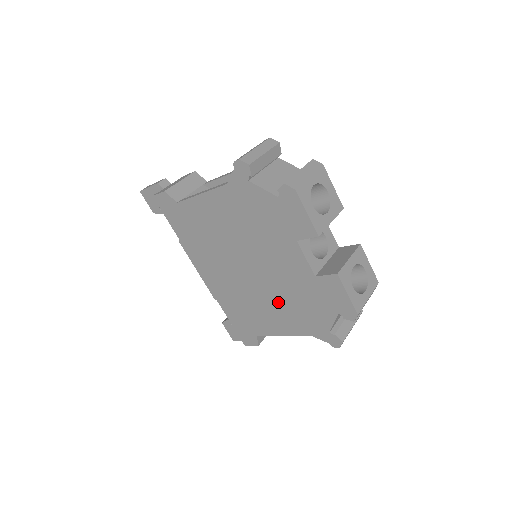
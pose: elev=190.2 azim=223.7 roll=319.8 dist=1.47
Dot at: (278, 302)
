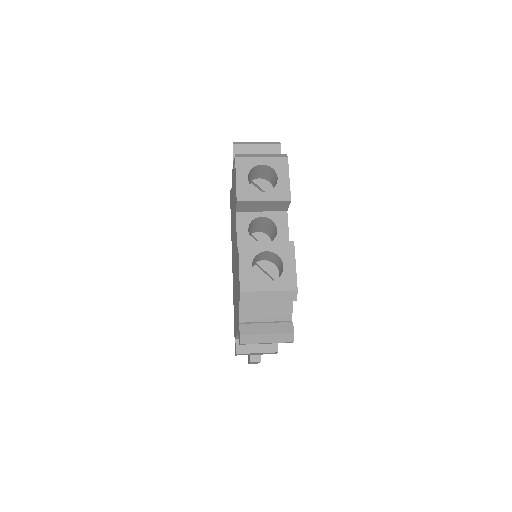
Dot at: occluded
